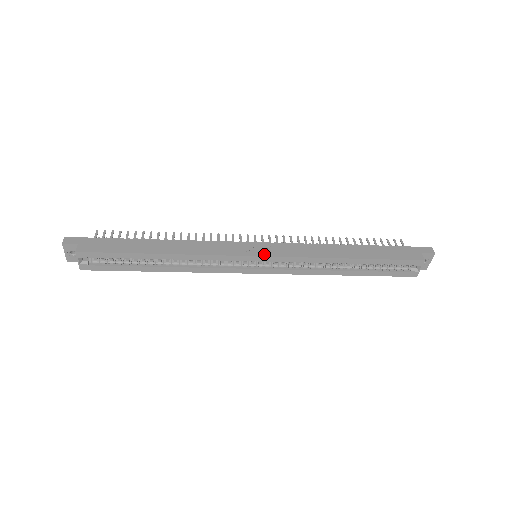
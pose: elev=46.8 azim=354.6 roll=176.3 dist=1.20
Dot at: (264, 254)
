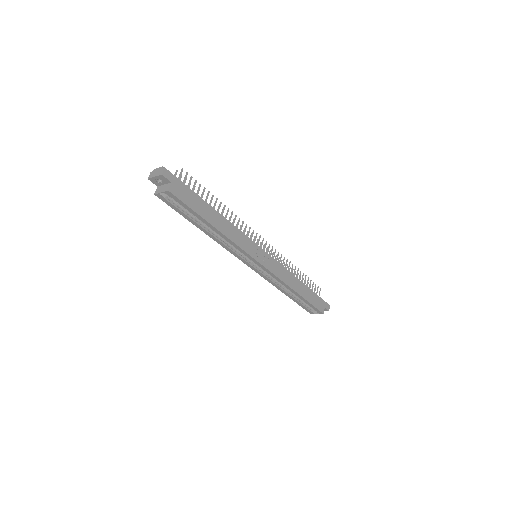
Dot at: (264, 264)
